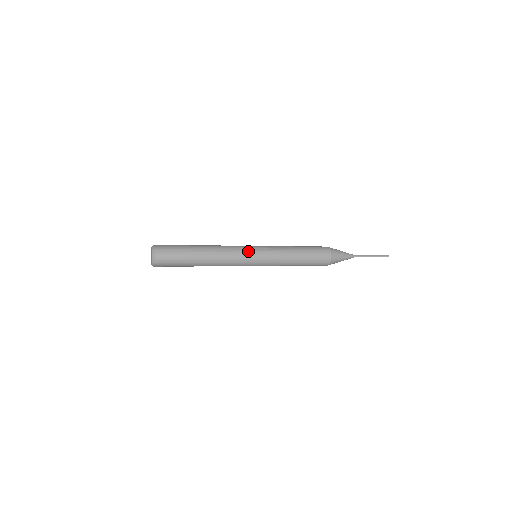
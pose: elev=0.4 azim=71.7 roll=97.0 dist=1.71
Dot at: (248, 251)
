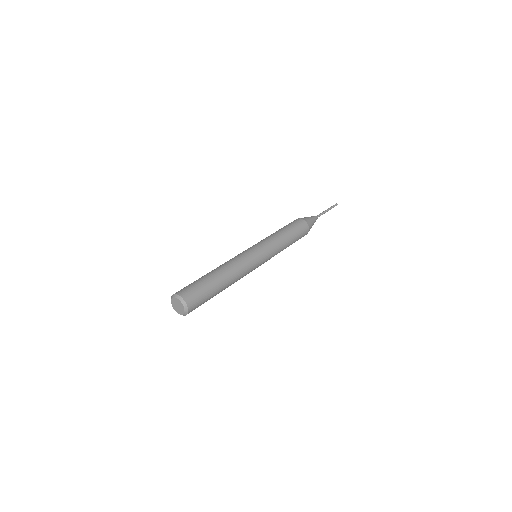
Dot at: (257, 261)
